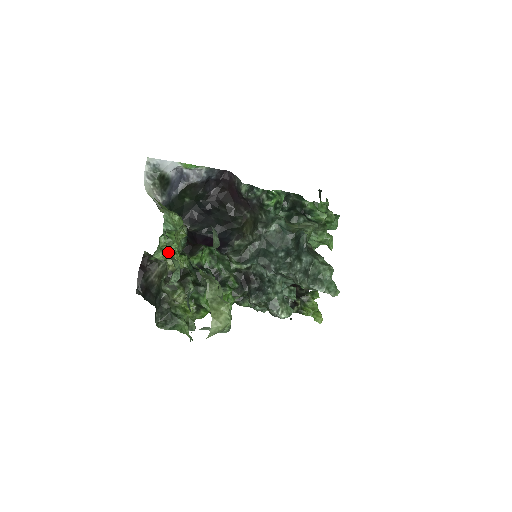
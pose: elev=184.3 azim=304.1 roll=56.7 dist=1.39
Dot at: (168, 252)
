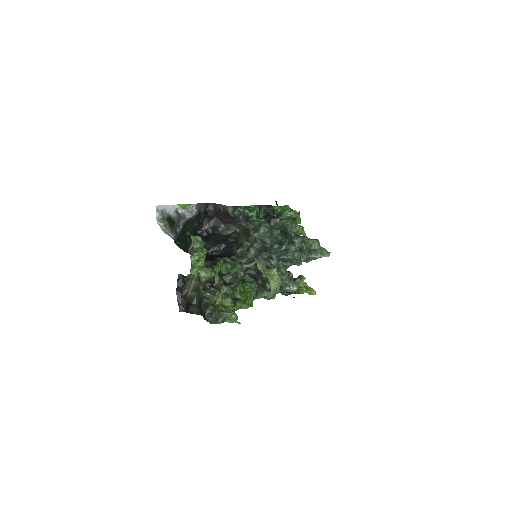
Dot at: (205, 262)
